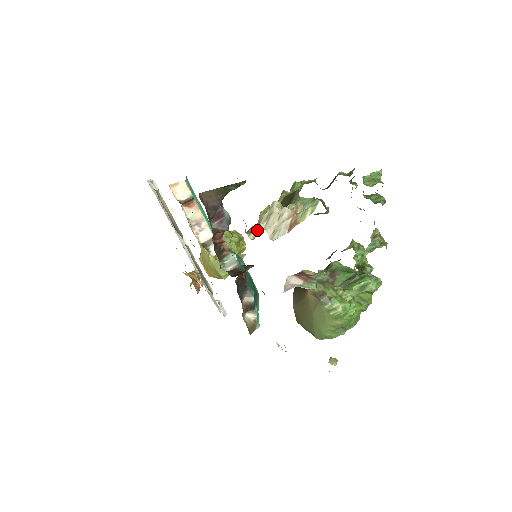
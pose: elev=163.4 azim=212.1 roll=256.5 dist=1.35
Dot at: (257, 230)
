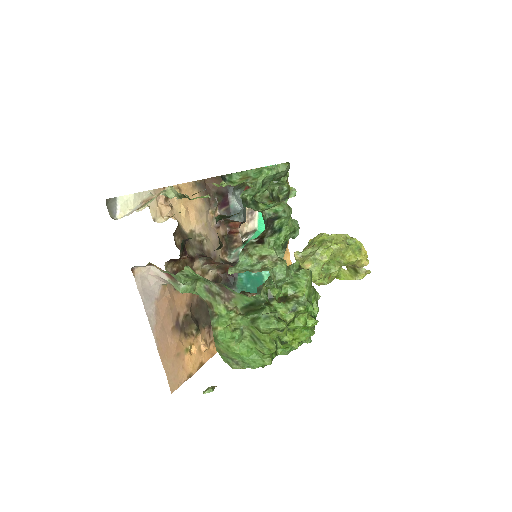
Dot at: occluded
